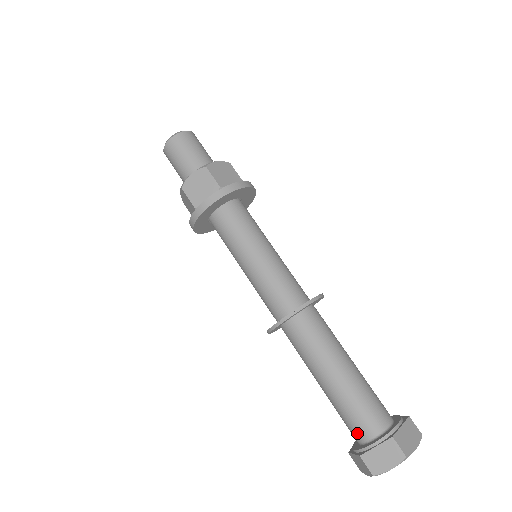
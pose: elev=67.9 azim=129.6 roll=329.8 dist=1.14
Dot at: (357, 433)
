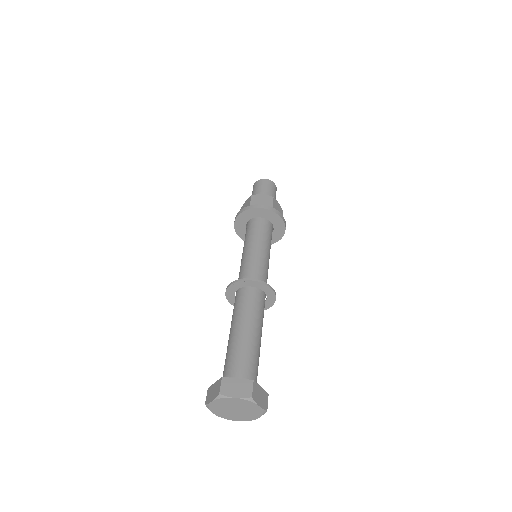
Dot at: (229, 371)
